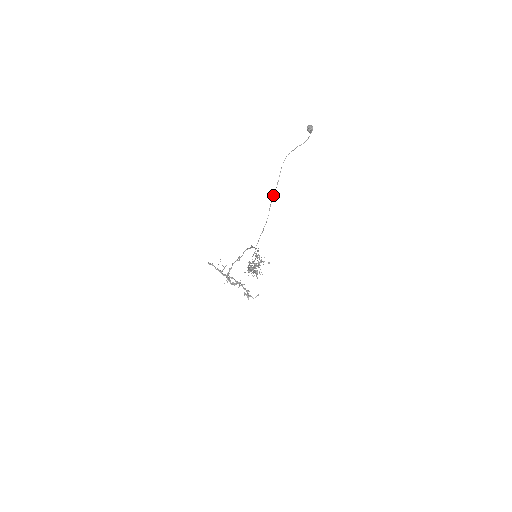
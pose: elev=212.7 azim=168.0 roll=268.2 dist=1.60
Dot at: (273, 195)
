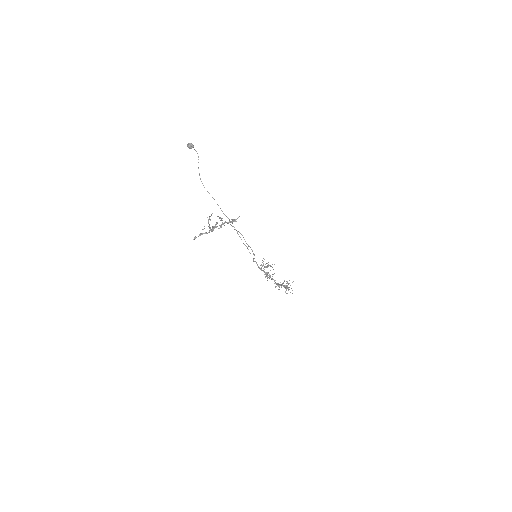
Dot at: occluded
